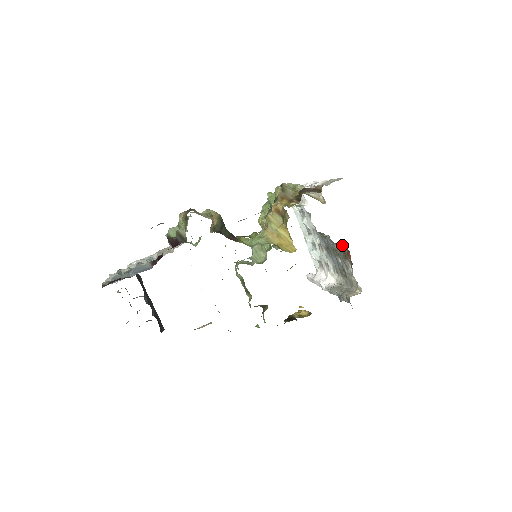
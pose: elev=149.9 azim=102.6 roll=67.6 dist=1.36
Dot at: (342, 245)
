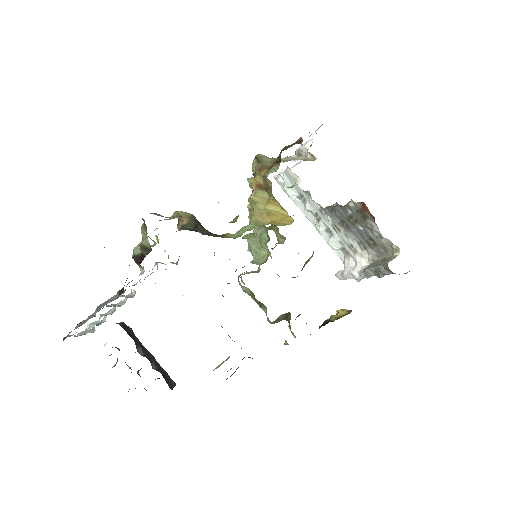
Dot at: (354, 202)
